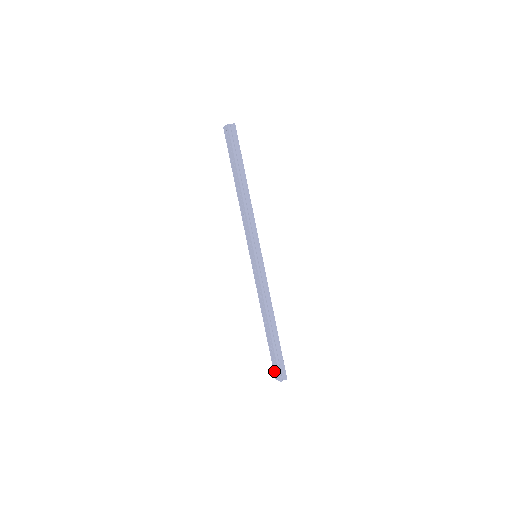
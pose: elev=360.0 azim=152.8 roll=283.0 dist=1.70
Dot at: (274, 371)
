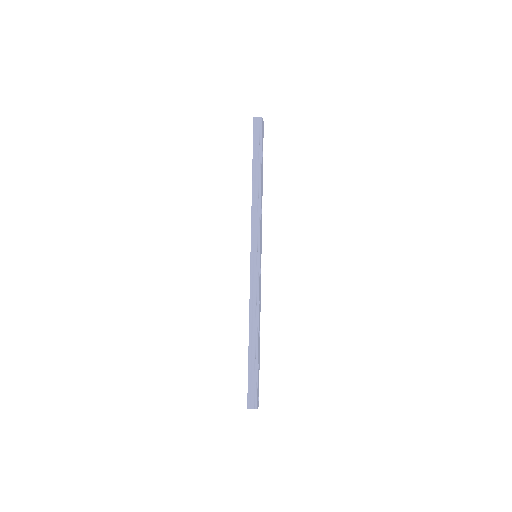
Dot at: occluded
